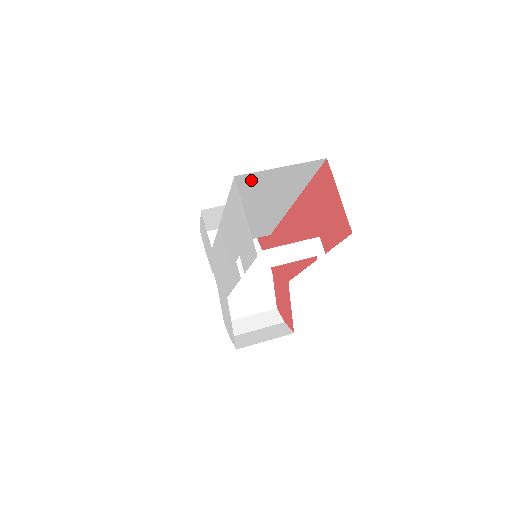
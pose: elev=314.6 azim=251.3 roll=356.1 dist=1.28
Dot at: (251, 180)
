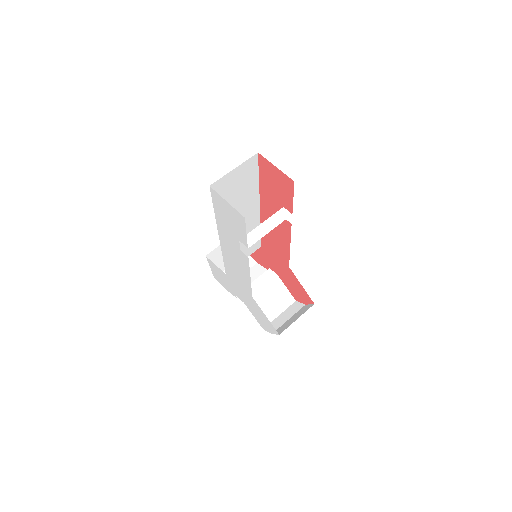
Dot at: (221, 187)
